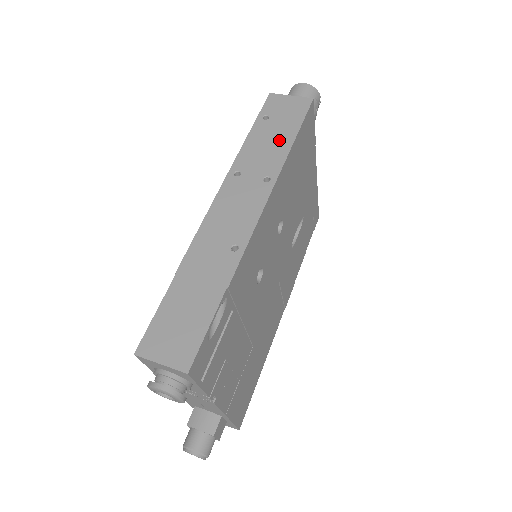
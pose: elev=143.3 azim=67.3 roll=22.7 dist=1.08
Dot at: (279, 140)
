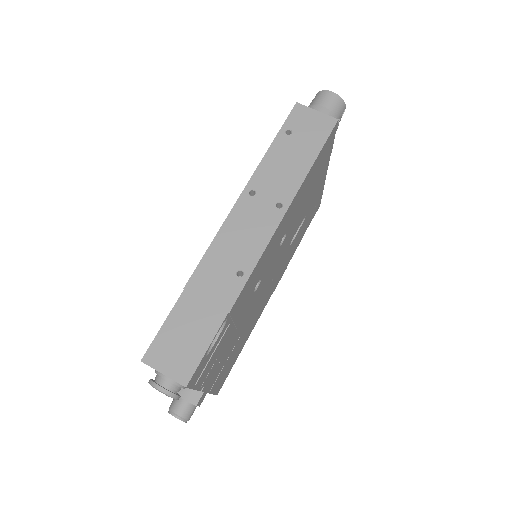
Dot at: (297, 162)
